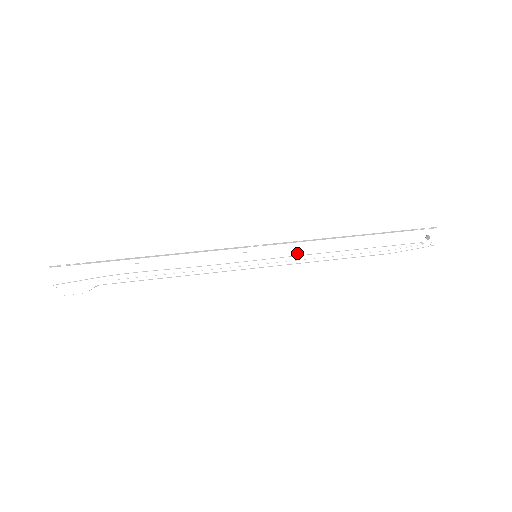
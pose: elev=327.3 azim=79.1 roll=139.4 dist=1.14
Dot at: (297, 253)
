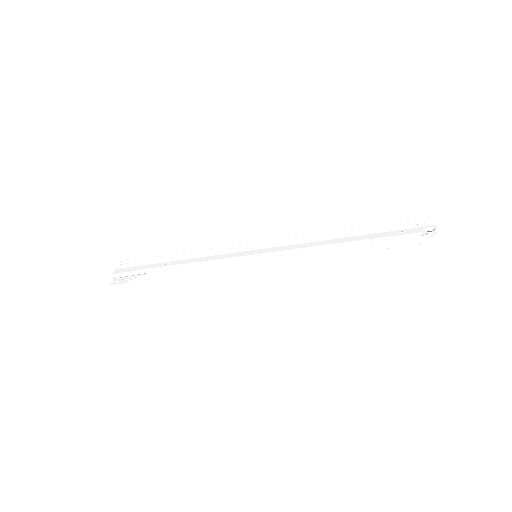
Dot at: (290, 249)
